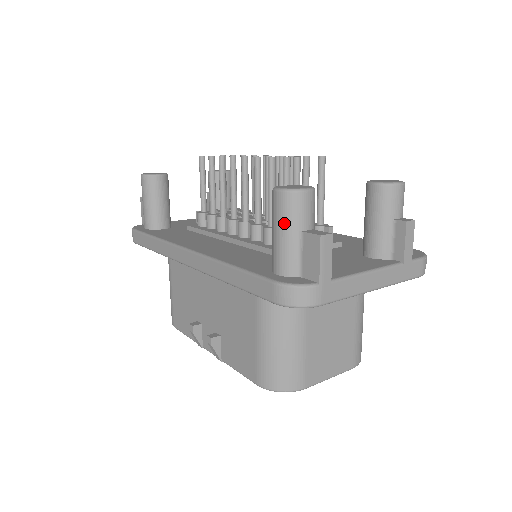
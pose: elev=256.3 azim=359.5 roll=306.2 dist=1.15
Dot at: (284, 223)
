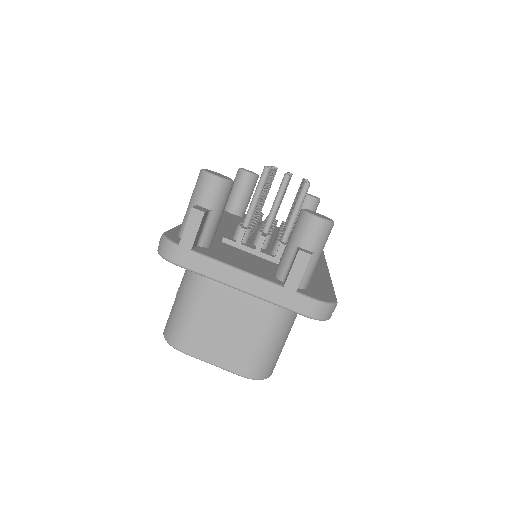
Dot at: (192, 195)
